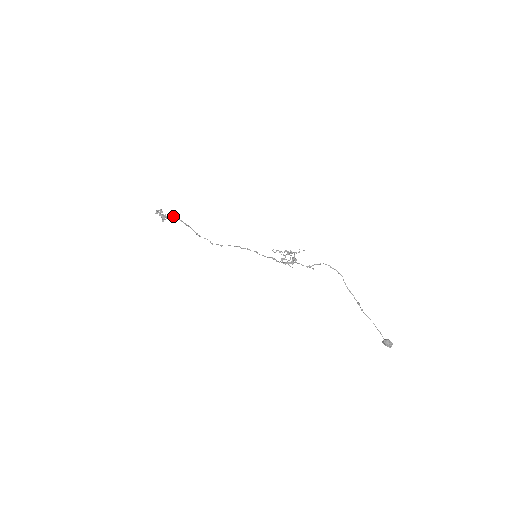
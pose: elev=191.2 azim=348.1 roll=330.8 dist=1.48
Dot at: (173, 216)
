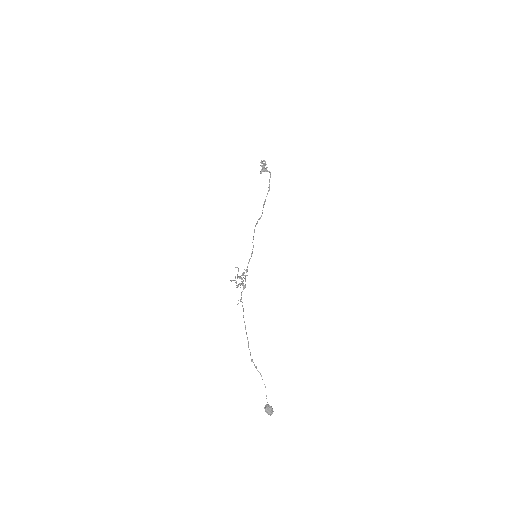
Dot at: (270, 172)
